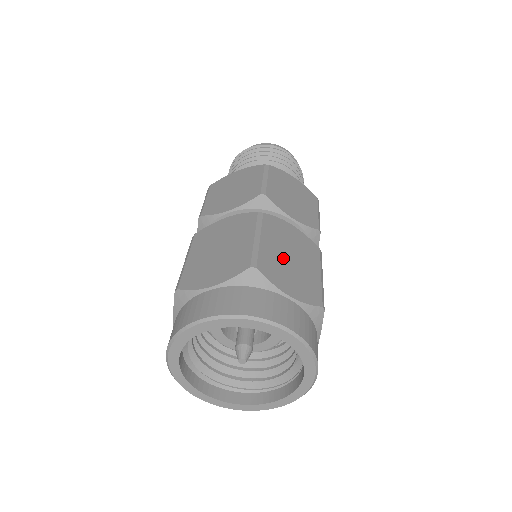
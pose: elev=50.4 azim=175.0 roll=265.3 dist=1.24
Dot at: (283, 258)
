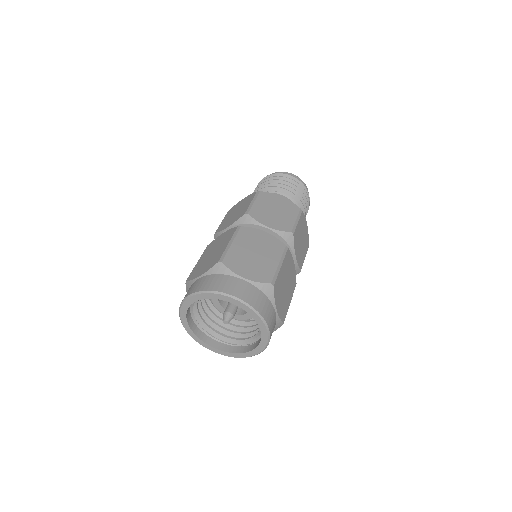
Dot at: (283, 284)
